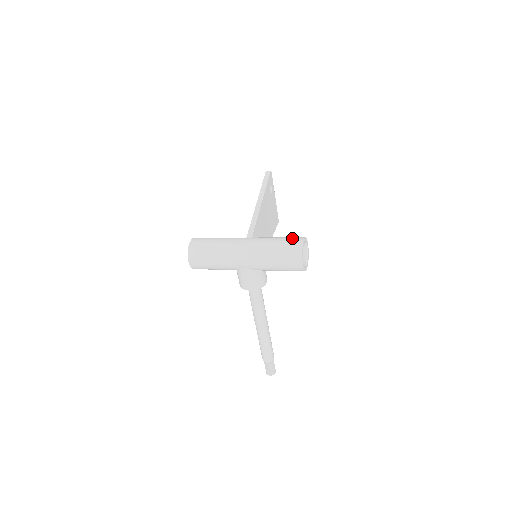
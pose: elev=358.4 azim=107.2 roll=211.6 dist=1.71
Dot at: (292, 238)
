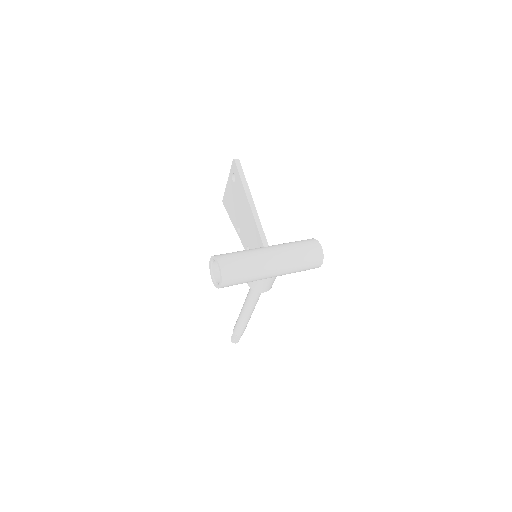
Dot at: (310, 243)
